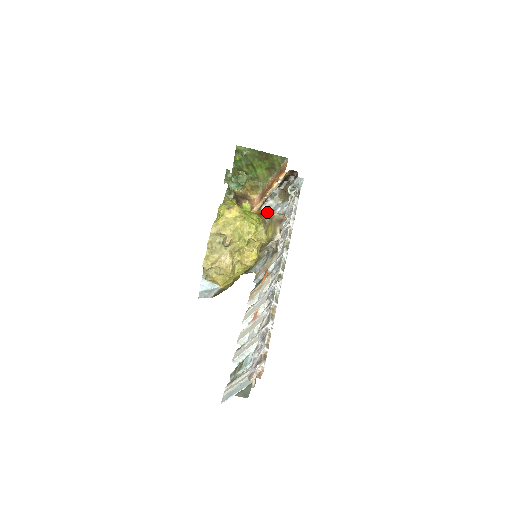
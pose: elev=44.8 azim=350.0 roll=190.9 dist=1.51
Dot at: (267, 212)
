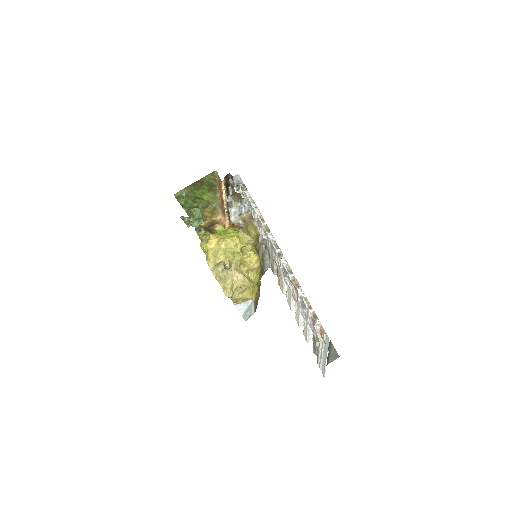
Dot at: (237, 219)
